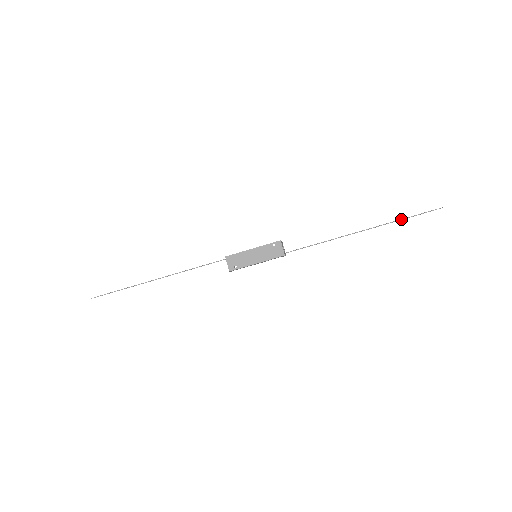
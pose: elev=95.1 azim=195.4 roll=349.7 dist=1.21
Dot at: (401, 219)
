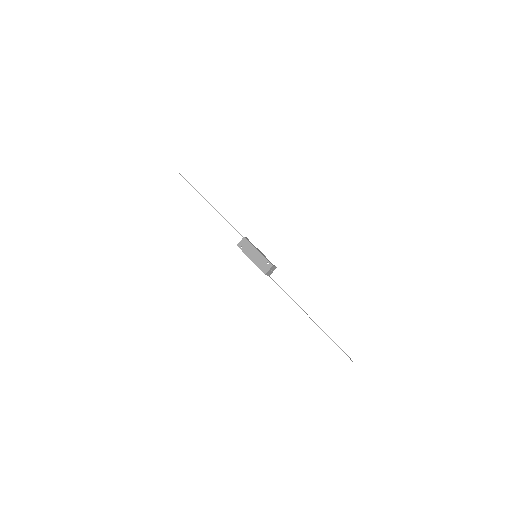
Dot at: (332, 340)
